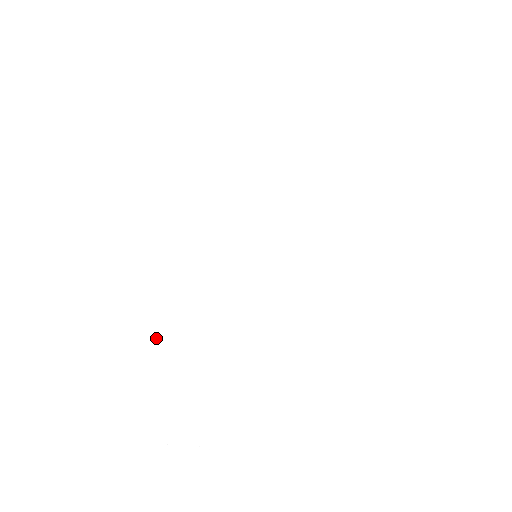
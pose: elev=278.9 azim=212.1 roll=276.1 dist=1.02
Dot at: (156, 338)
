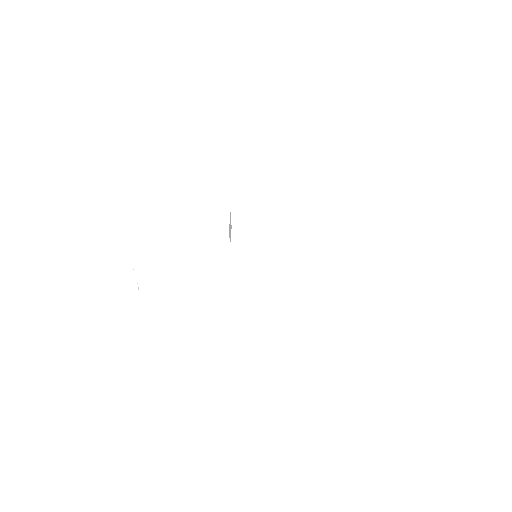
Dot at: (179, 224)
